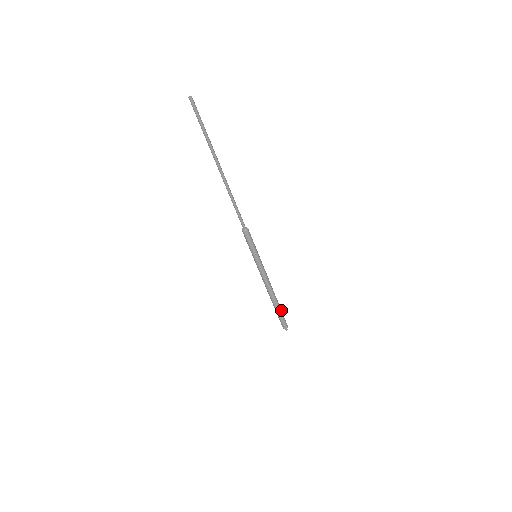
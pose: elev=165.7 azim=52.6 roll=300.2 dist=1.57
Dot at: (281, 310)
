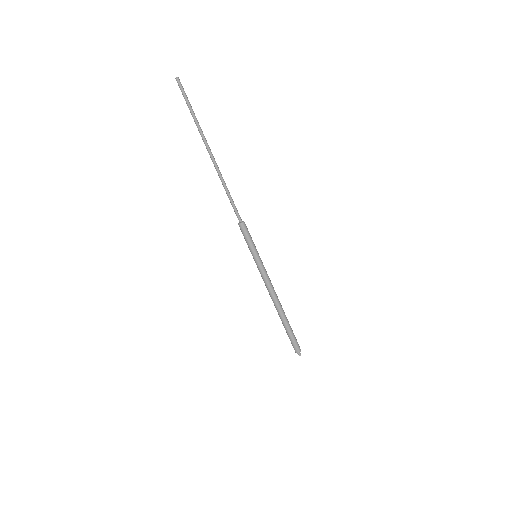
Dot at: occluded
